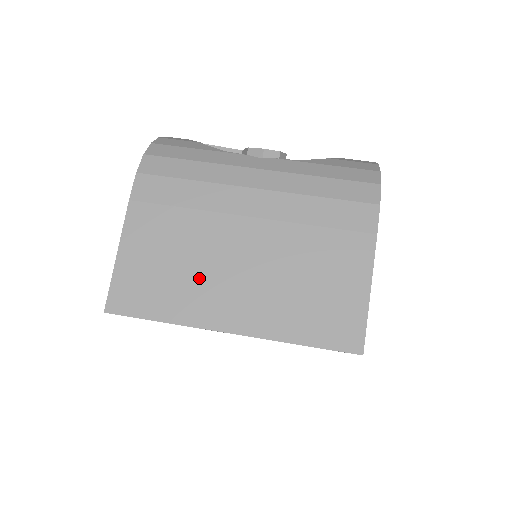
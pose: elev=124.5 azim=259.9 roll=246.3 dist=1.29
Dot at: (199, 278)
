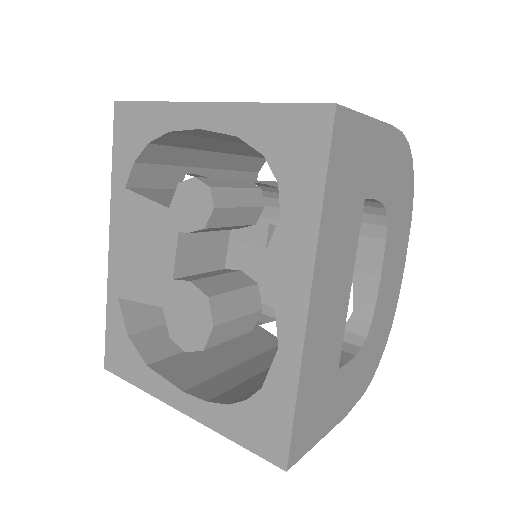
Dot at: occluded
